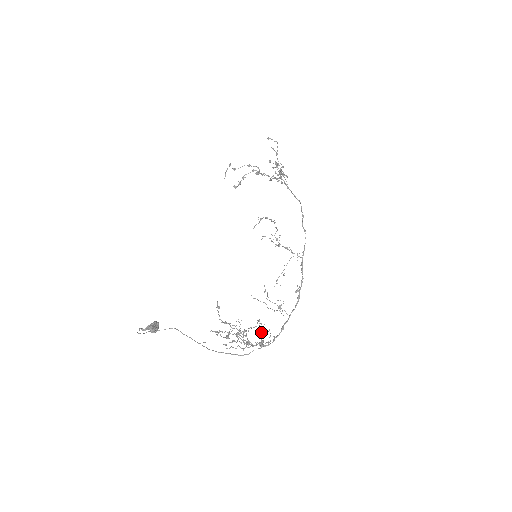
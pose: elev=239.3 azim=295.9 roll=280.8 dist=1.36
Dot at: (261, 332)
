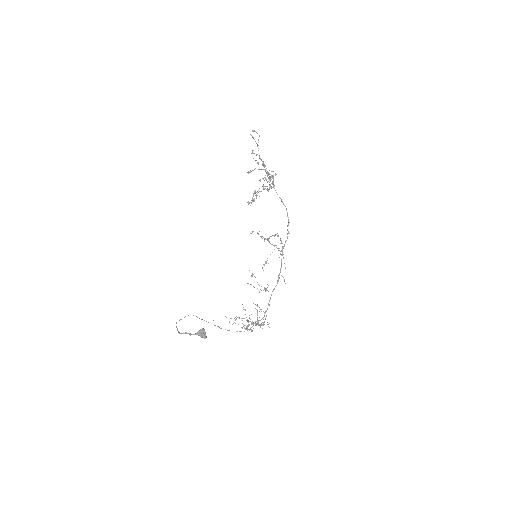
Dot at: (257, 312)
